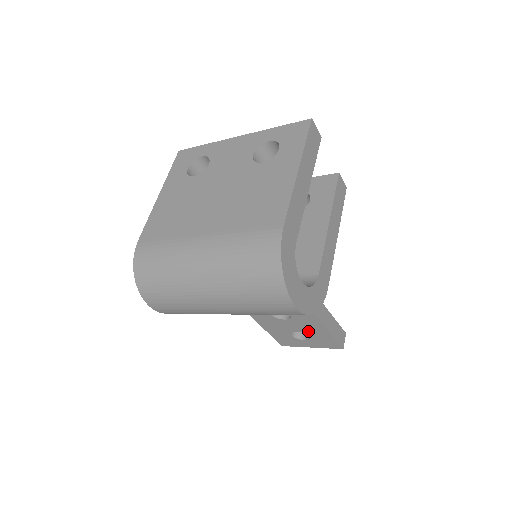
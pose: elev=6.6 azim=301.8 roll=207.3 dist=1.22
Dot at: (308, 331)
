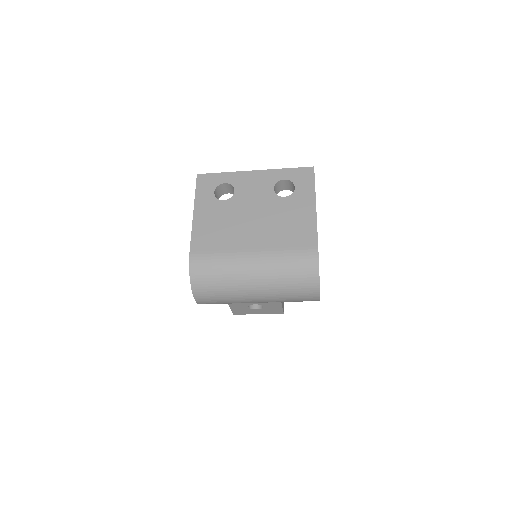
Dot at: (265, 303)
